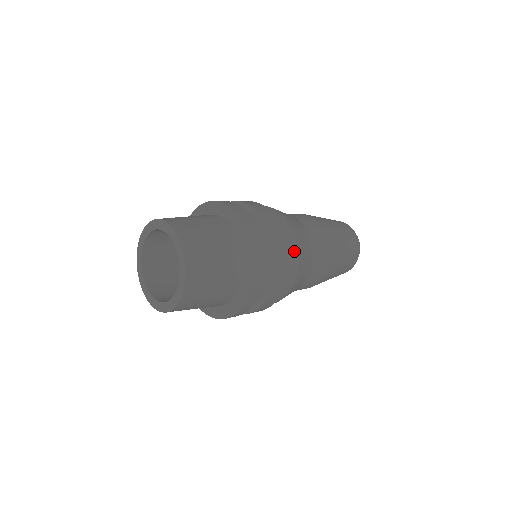
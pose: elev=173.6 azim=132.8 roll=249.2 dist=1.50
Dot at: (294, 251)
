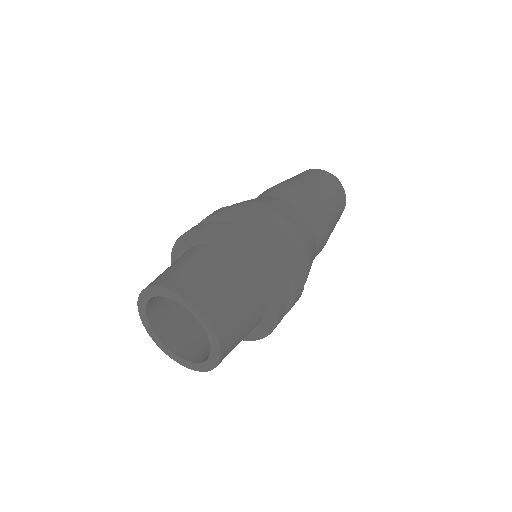
Dot at: occluded
